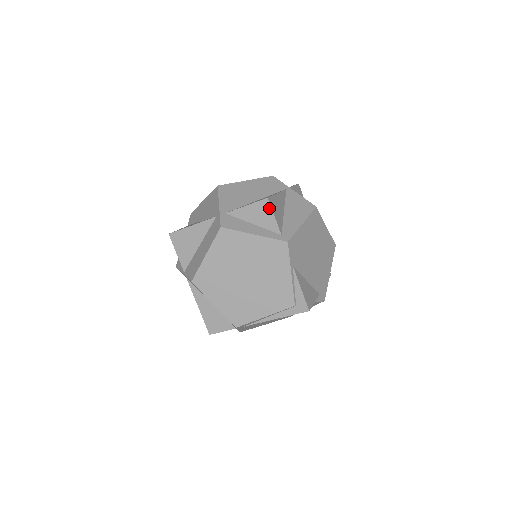
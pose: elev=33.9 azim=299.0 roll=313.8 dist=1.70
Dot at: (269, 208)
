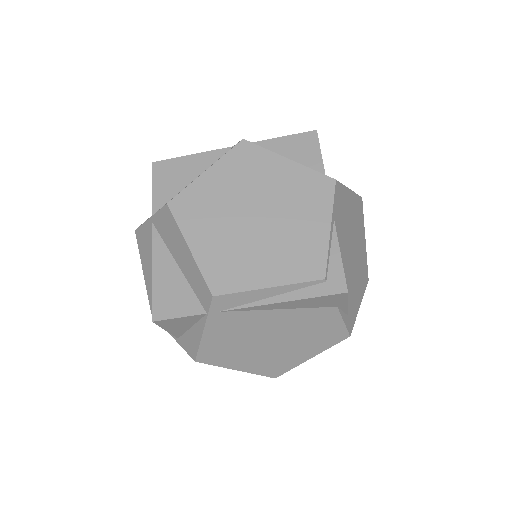
Dot at: (315, 142)
